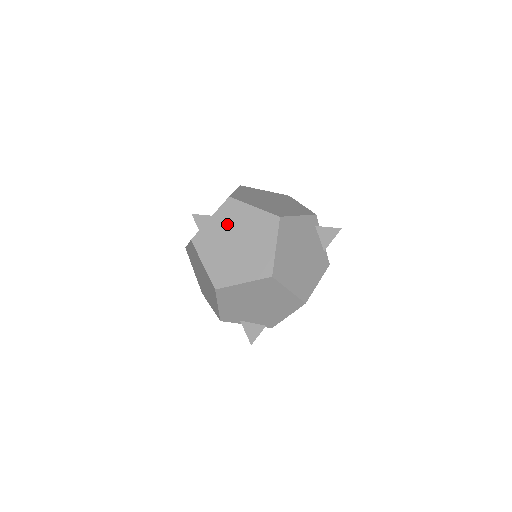
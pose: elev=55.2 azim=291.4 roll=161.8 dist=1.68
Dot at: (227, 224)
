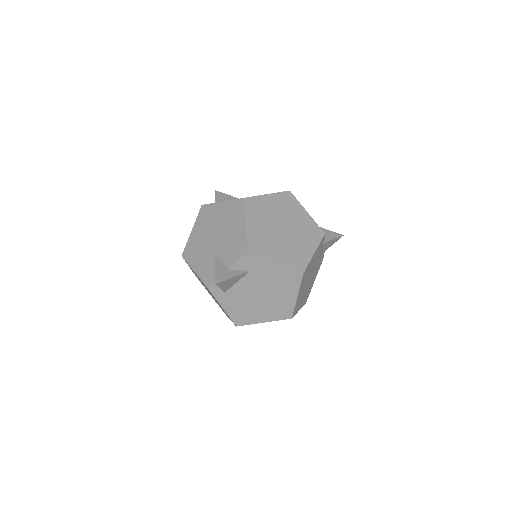
Dot at: (247, 277)
